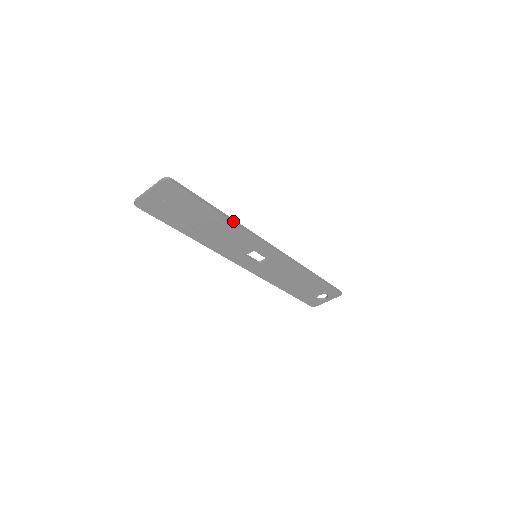
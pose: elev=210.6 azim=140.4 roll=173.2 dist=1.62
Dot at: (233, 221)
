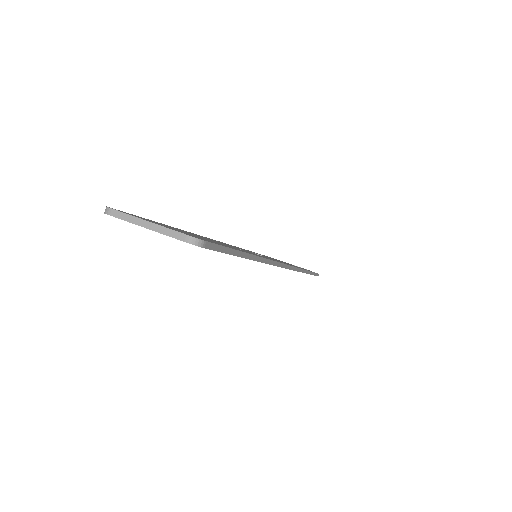
Dot at: (260, 261)
